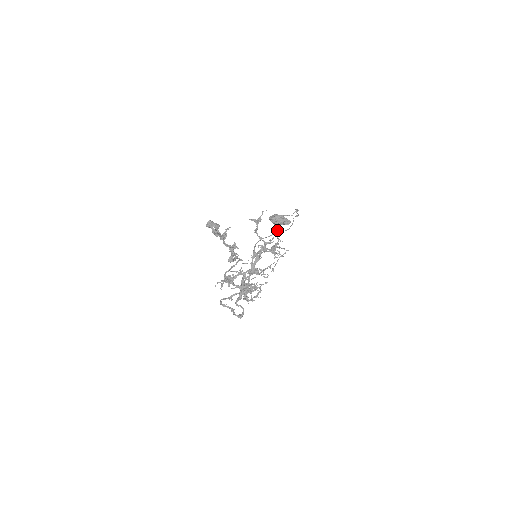
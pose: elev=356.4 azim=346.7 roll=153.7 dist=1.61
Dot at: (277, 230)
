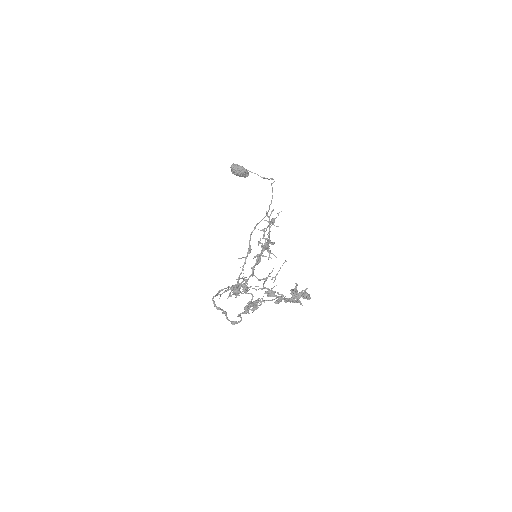
Dot at: (273, 223)
